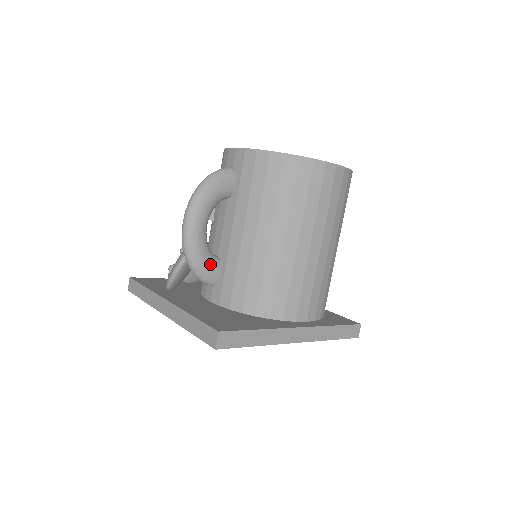
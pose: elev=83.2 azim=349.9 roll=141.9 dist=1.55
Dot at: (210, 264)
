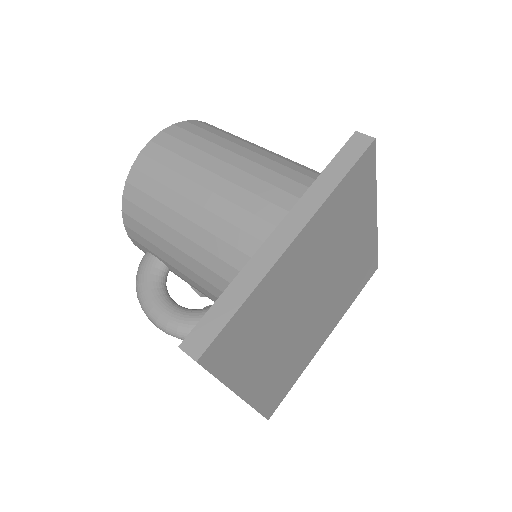
Dot at: occluded
